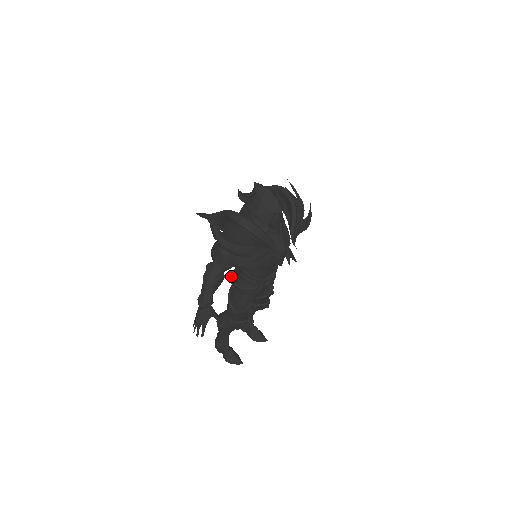
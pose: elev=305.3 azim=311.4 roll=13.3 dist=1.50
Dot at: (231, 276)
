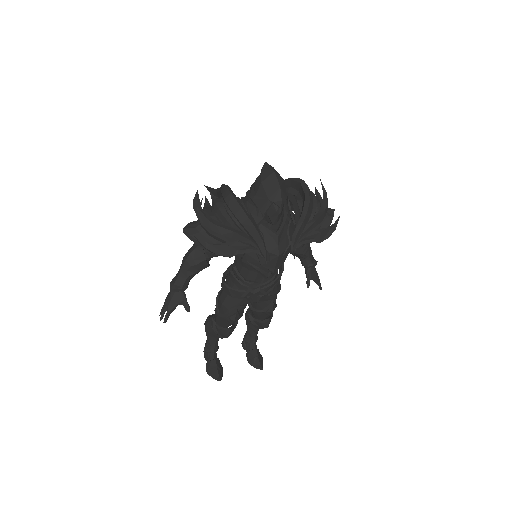
Dot at: occluded
